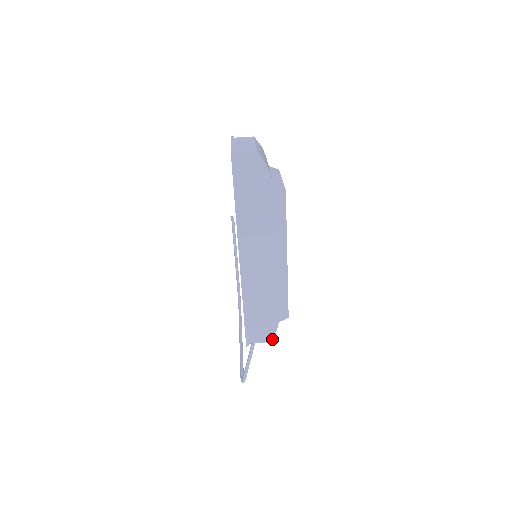
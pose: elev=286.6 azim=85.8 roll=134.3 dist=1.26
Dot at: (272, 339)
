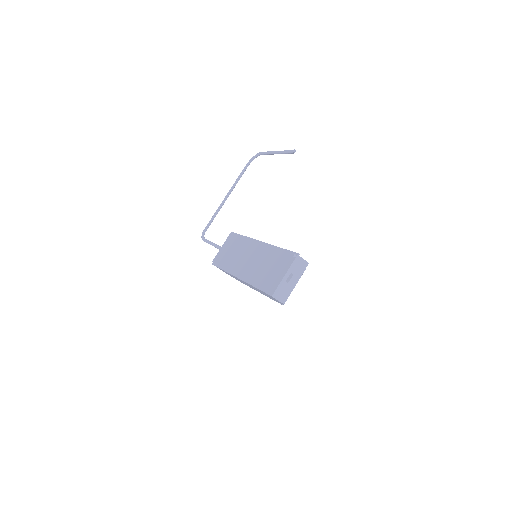
Dot at: (226, 273)
